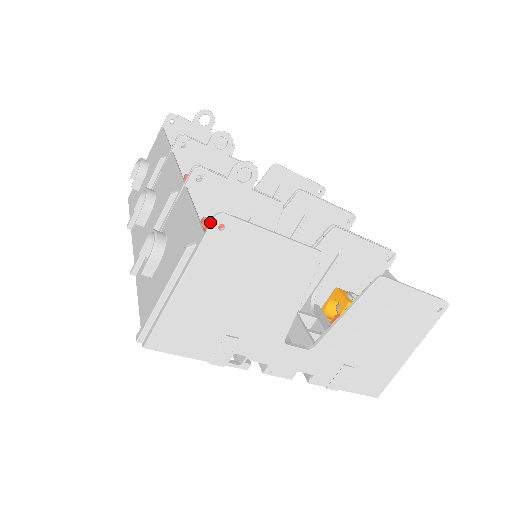
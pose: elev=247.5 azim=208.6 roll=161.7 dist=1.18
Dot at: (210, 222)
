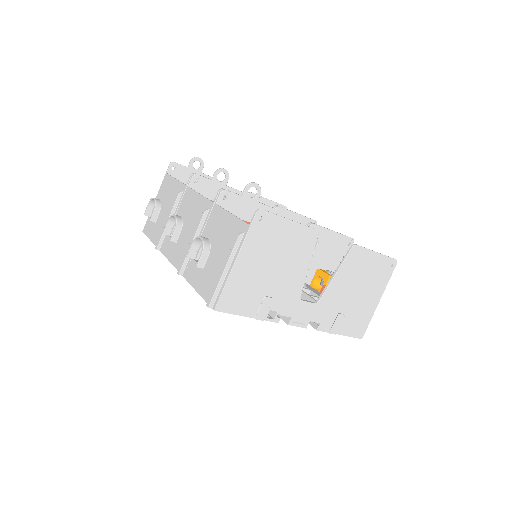
Dot at: (253, 216)
